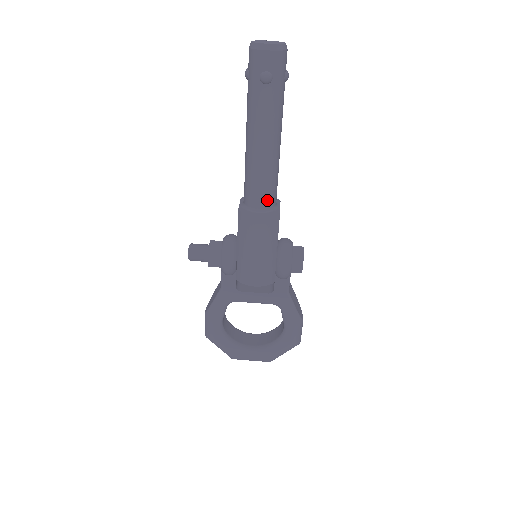
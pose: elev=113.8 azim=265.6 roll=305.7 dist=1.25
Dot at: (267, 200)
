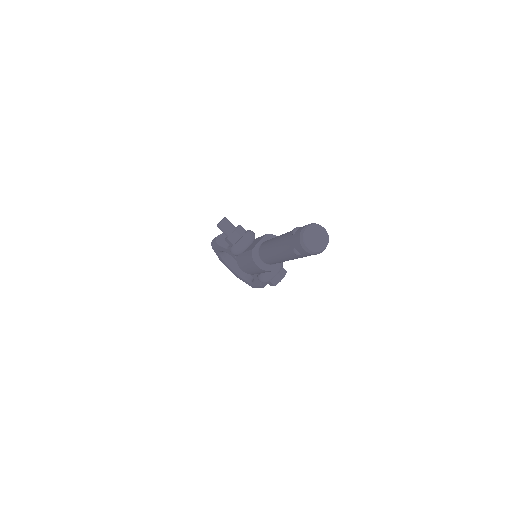
Dot at: (269, 263)
